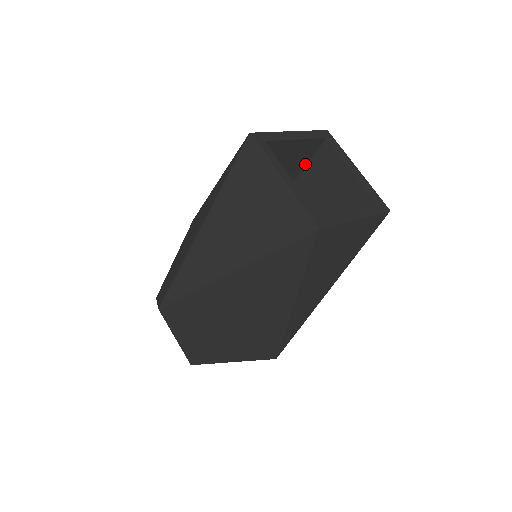
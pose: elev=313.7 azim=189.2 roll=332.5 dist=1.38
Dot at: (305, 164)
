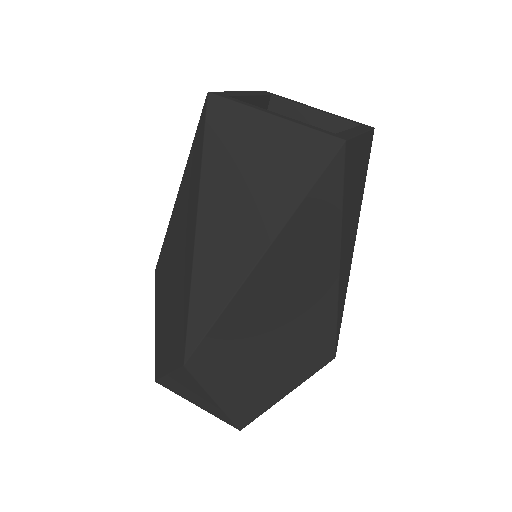
Dot at: occluded
